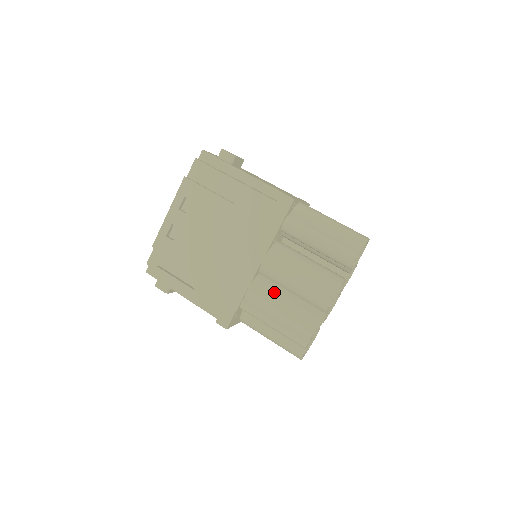
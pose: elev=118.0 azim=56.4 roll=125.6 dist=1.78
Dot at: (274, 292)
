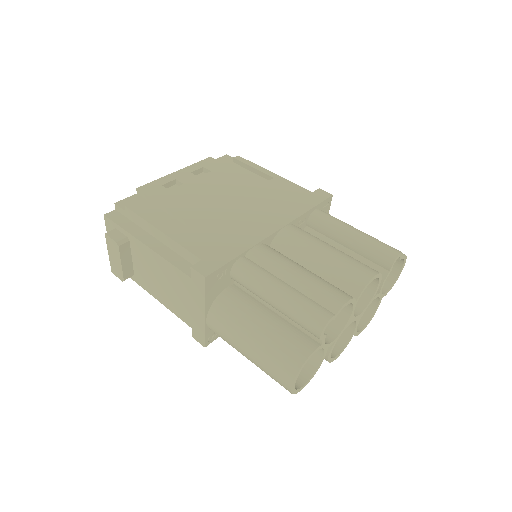
Dot at: (290, 259)
